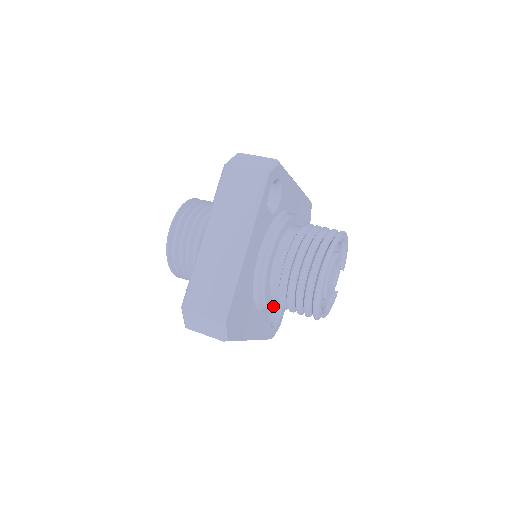
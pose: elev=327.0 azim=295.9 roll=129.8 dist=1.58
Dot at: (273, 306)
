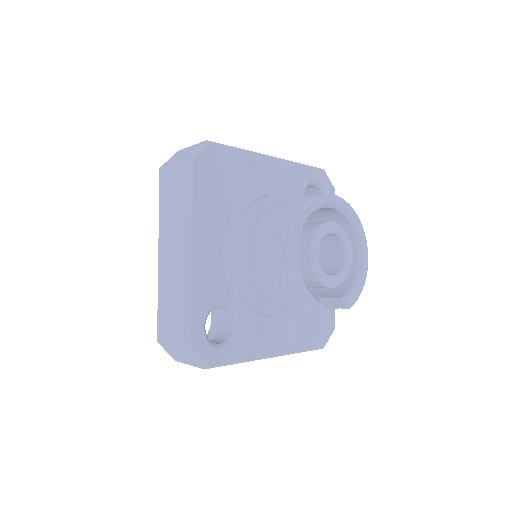
Dot at: (242, 252)
